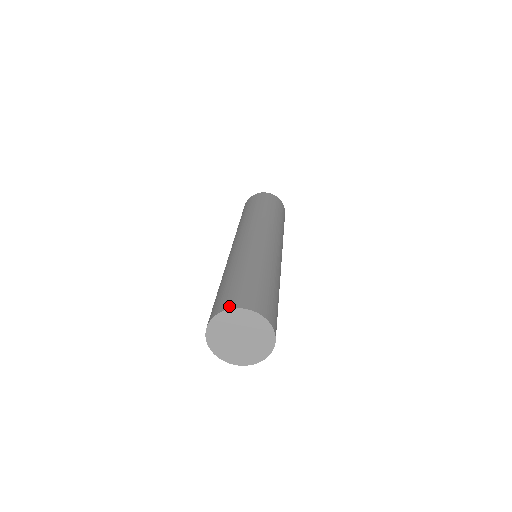
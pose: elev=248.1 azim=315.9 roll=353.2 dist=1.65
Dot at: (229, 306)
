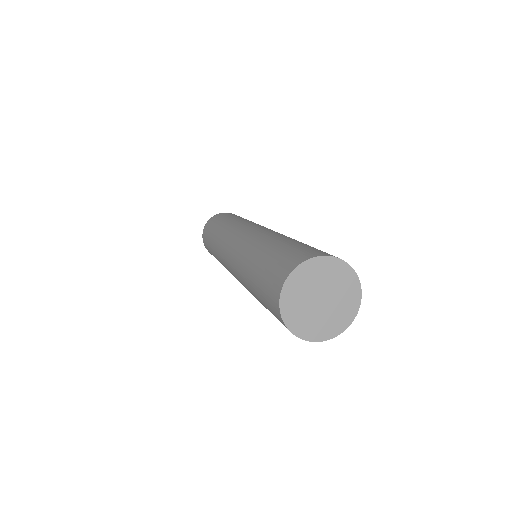
Dot at: (324, 254)
